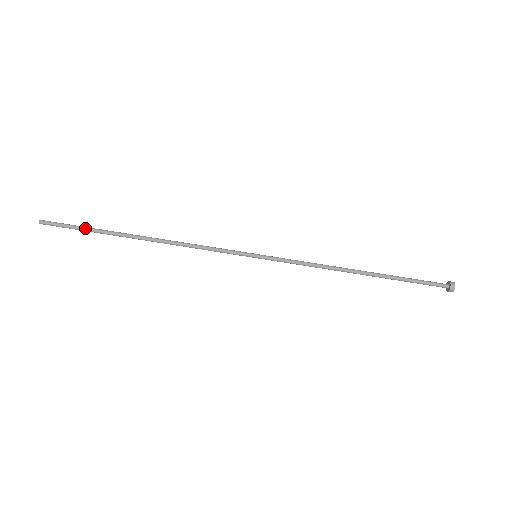
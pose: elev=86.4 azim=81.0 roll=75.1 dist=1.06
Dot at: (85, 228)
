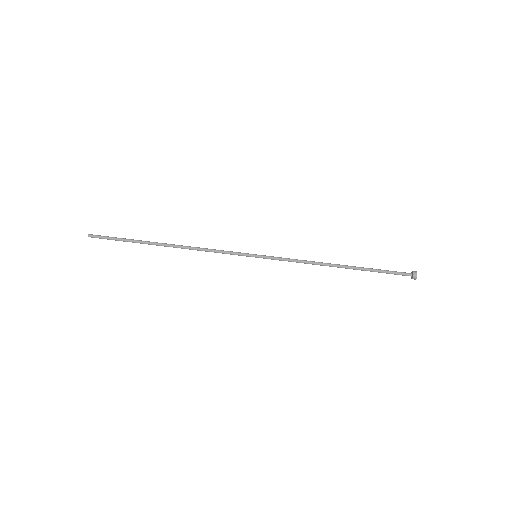
Dot at: (123, 239)
